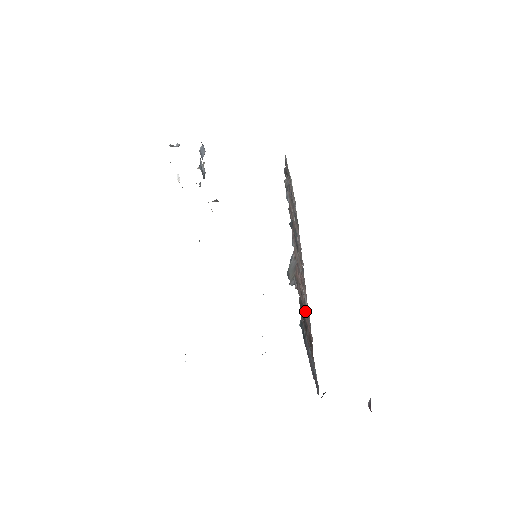
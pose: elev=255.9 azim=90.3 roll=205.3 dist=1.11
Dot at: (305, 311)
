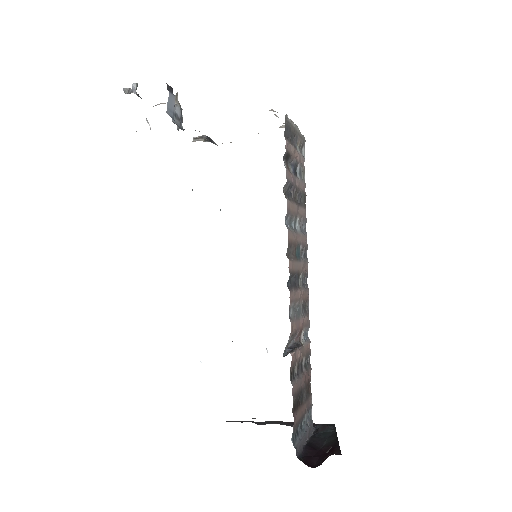
Dot at: (303, 361)
